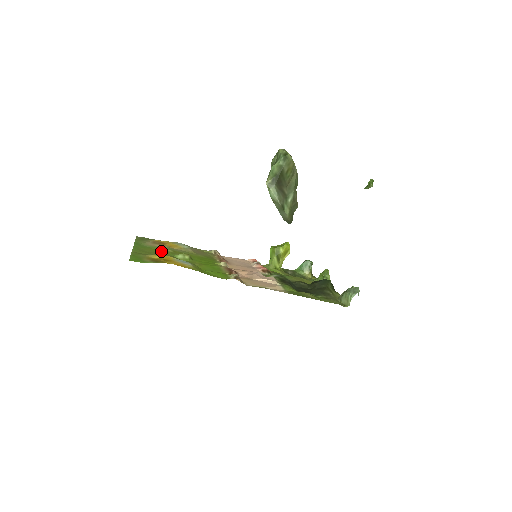
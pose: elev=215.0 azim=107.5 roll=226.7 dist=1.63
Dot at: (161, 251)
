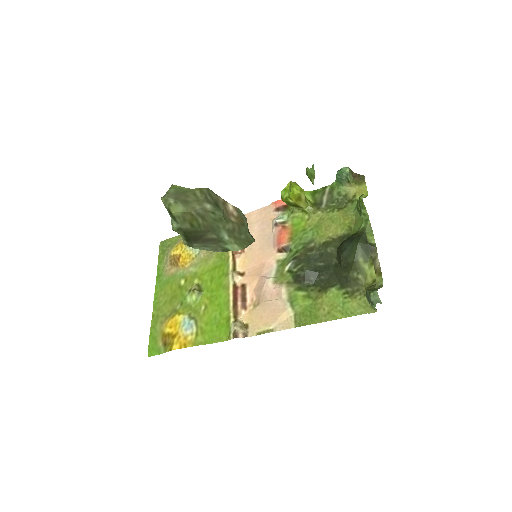
Dot at: (175, 289)
